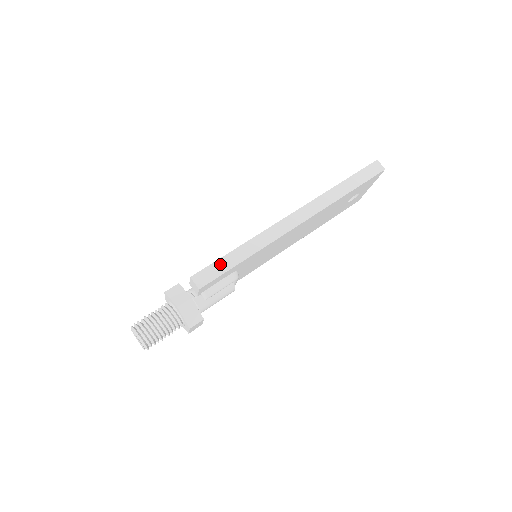
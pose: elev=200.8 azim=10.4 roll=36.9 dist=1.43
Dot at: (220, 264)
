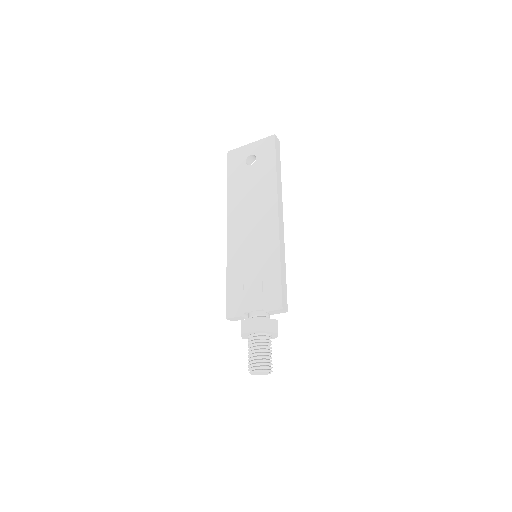
Dot at: (283, 285)
